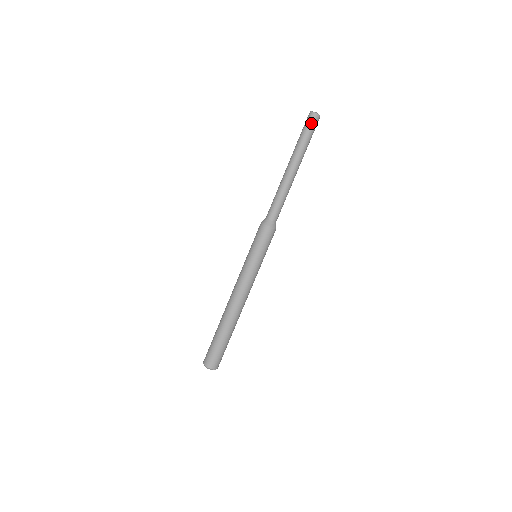
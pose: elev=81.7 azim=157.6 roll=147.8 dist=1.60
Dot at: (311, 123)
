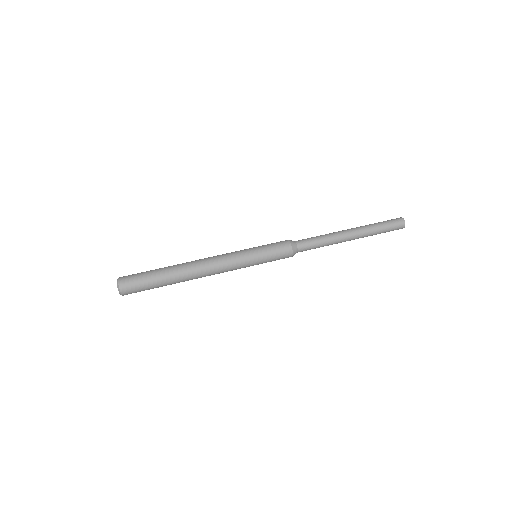
Dot at: (395, 222)
